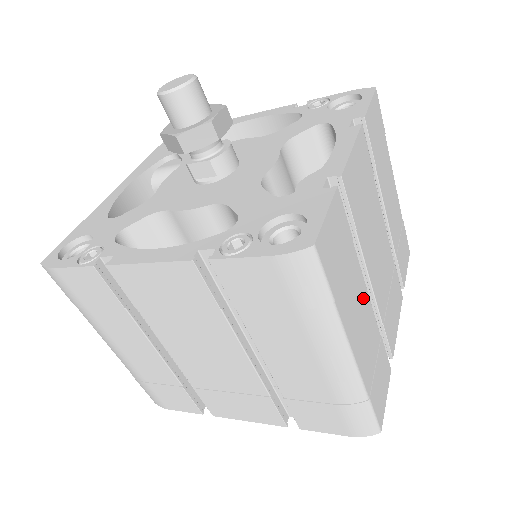
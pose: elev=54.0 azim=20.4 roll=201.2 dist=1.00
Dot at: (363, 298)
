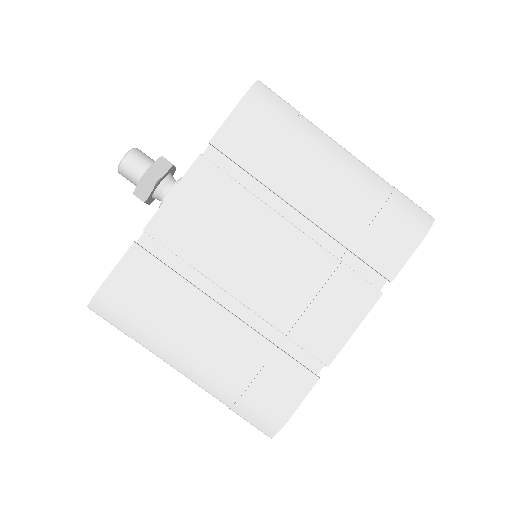
Dot at: occluded
